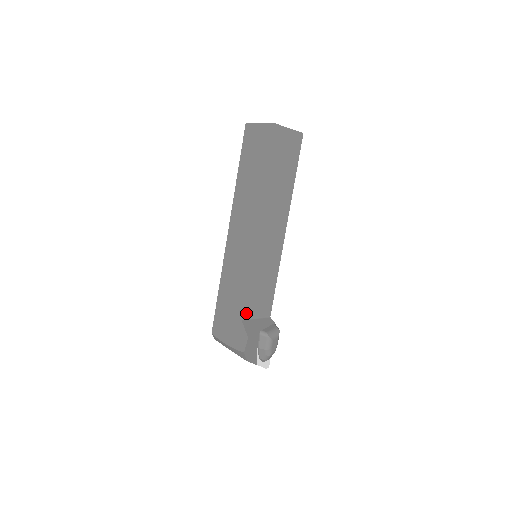
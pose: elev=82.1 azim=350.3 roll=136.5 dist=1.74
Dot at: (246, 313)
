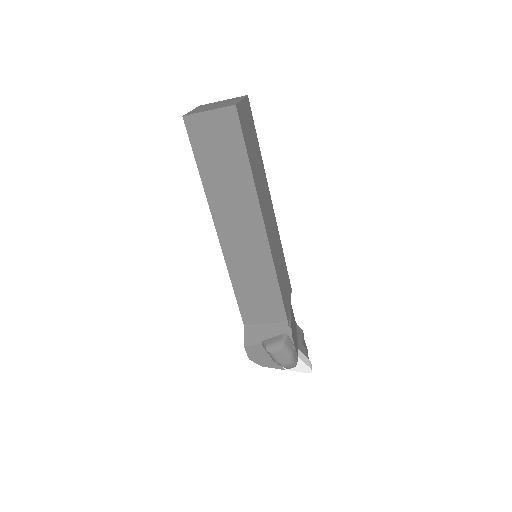
Dot at: (248, 320)
